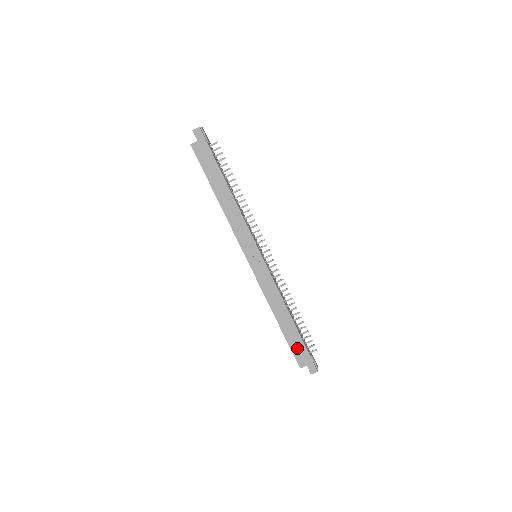
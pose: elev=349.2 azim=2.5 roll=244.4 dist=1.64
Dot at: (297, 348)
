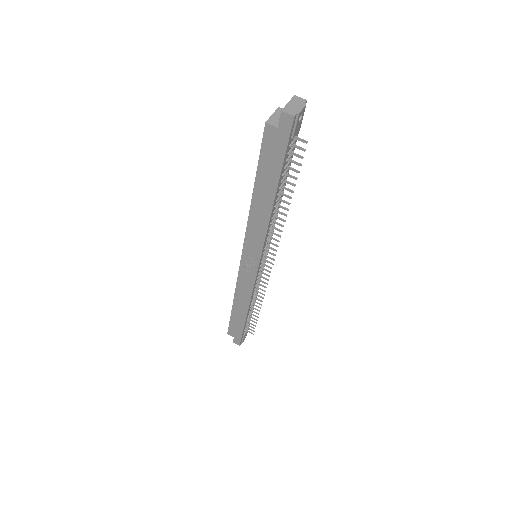
Dot at: (235, 327)
